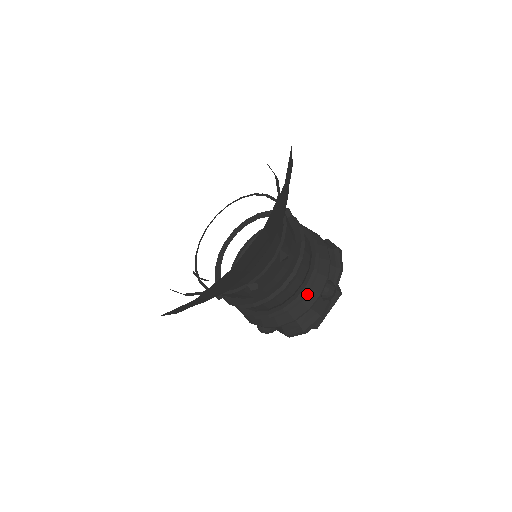
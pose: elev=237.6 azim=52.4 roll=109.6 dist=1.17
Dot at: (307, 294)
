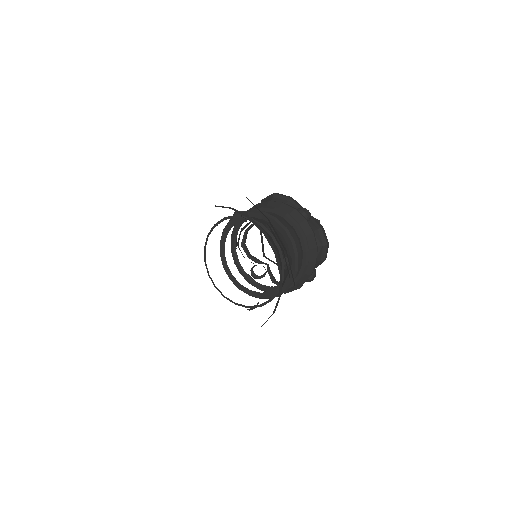
Dot at: occluded
